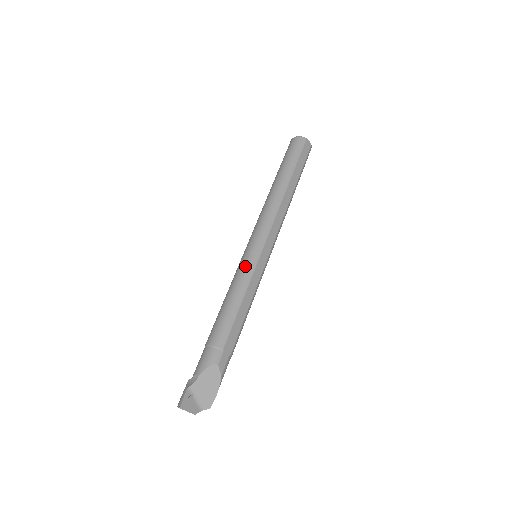
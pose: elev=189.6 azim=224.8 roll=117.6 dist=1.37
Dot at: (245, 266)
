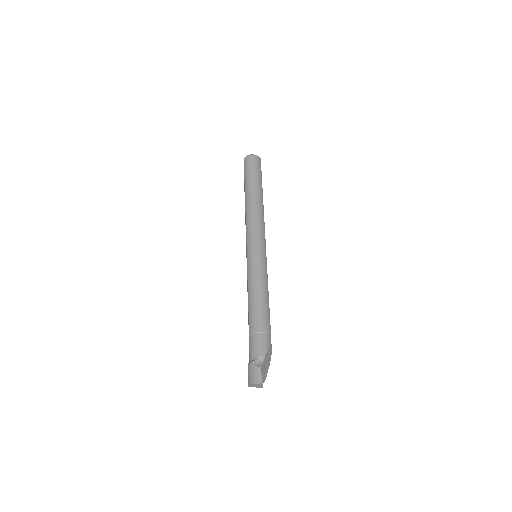
Dot at: (262, 265)
